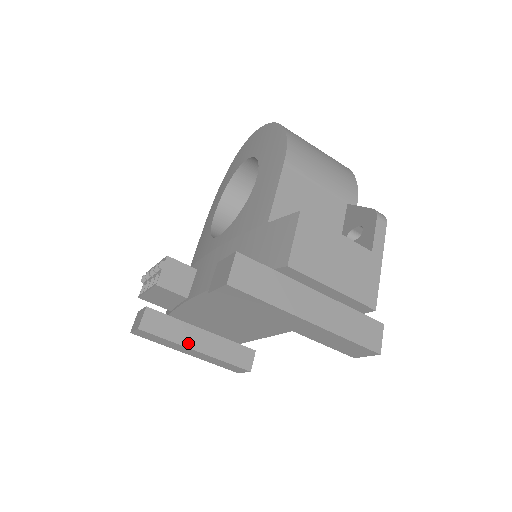
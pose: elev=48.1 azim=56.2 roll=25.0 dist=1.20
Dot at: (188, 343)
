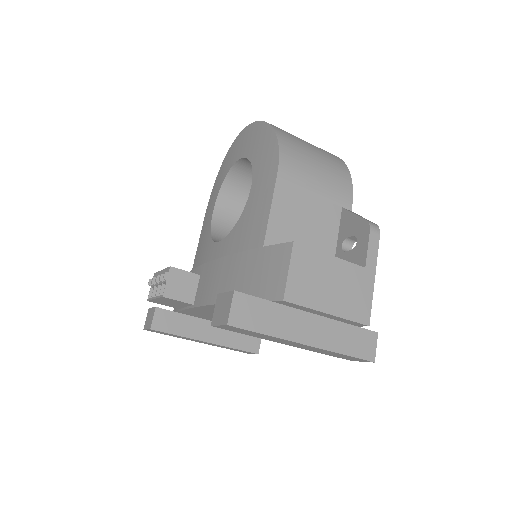
Dot at: (198, 336)
